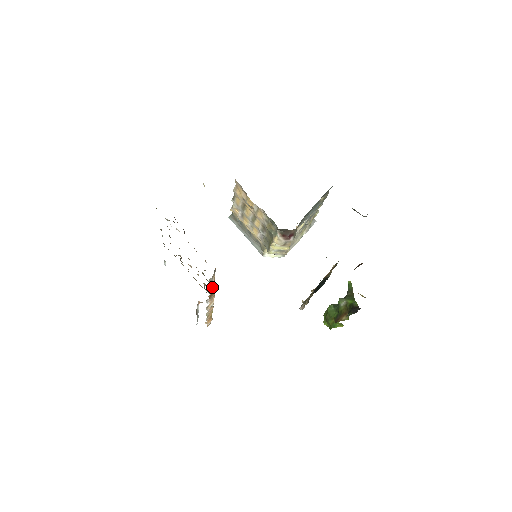
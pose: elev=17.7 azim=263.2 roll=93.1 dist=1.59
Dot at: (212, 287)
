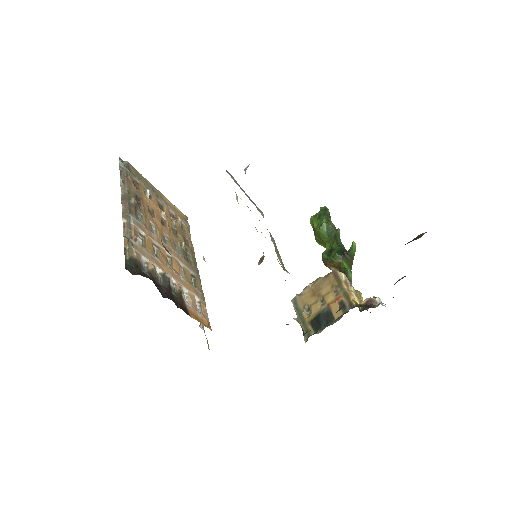
Dot at: occluded
